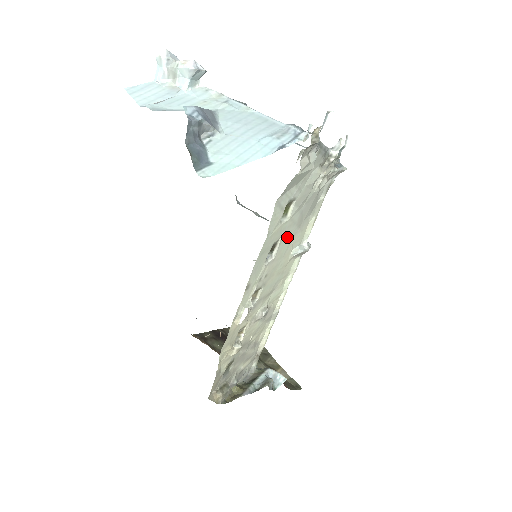
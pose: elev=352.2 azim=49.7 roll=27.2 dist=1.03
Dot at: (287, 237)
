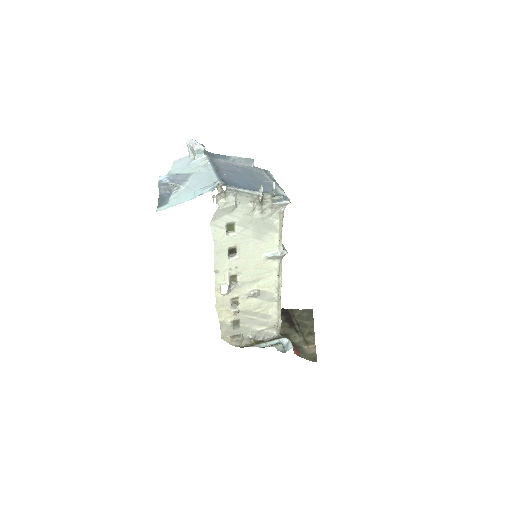
Dot at: (246, 245)
